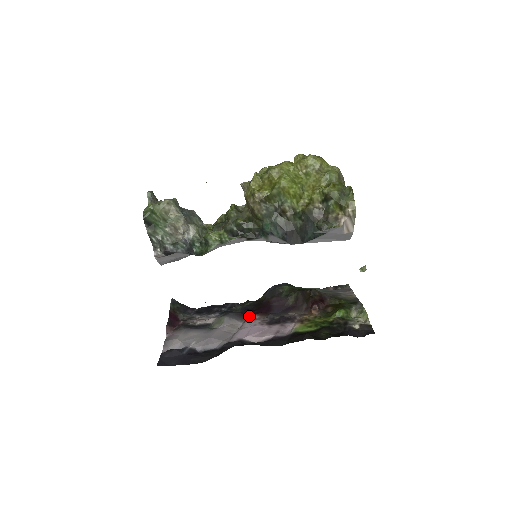
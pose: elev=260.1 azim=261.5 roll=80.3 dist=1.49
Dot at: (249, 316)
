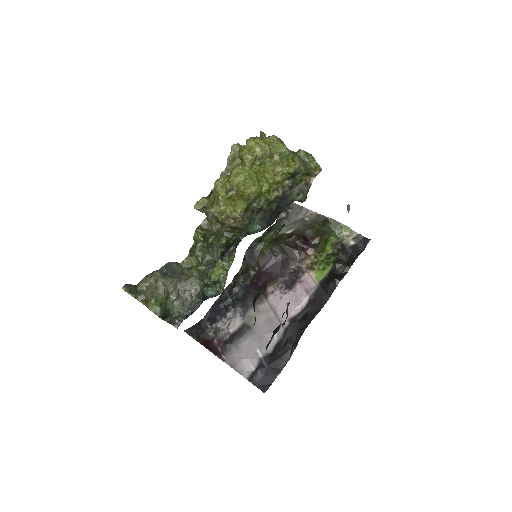
Dot at: (263, 293)
